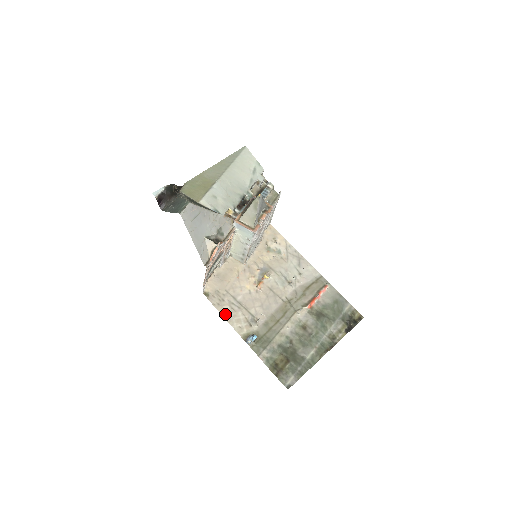
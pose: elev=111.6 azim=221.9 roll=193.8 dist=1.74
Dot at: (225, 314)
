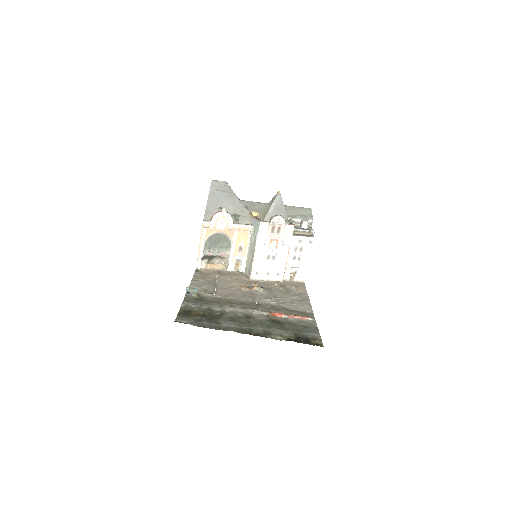
Dot at: (195, 280)
